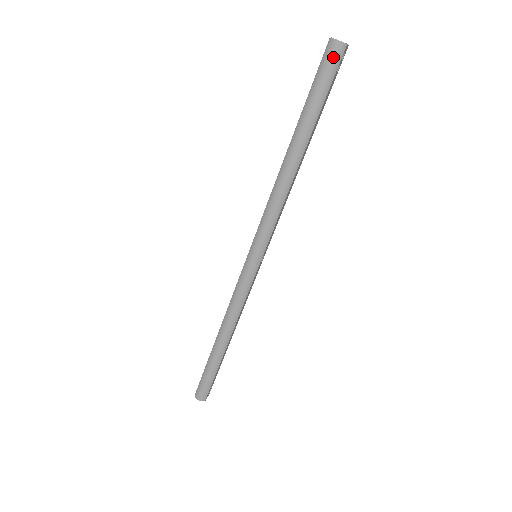
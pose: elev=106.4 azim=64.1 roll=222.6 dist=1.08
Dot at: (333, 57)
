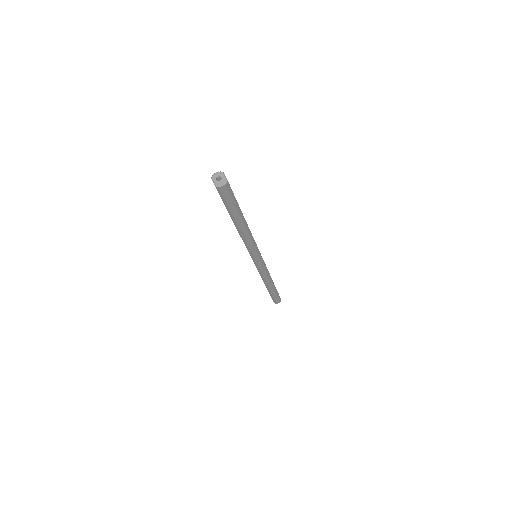
Dot at: (226, 191)
